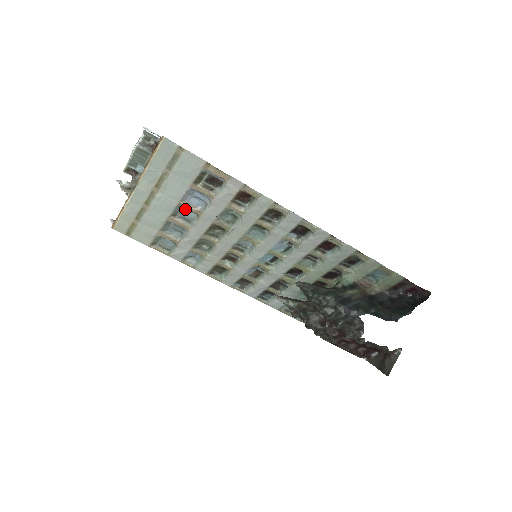
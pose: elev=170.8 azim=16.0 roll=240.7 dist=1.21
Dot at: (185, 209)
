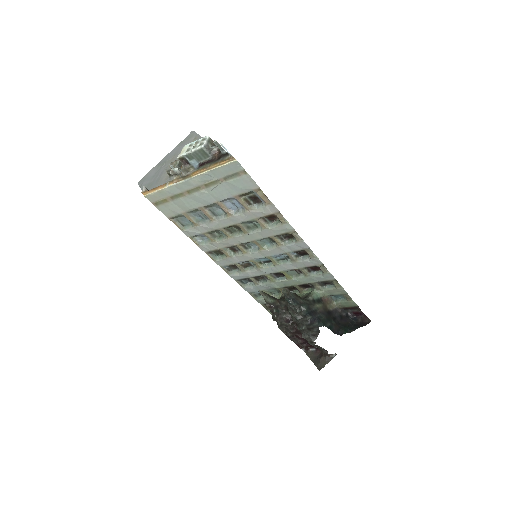
Dot at: (218, 206)
